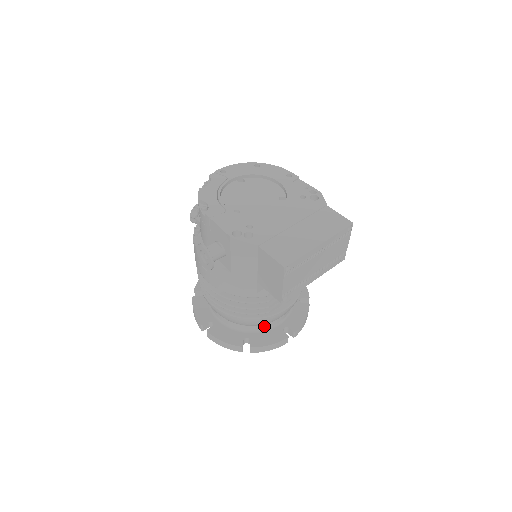
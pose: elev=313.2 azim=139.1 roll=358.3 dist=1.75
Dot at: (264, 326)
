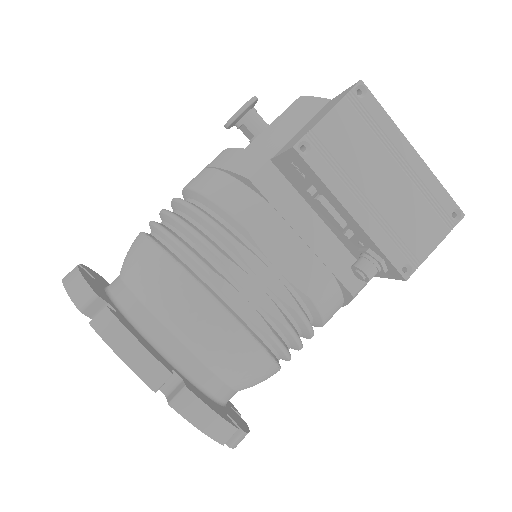
Dot at: (156, 329)
